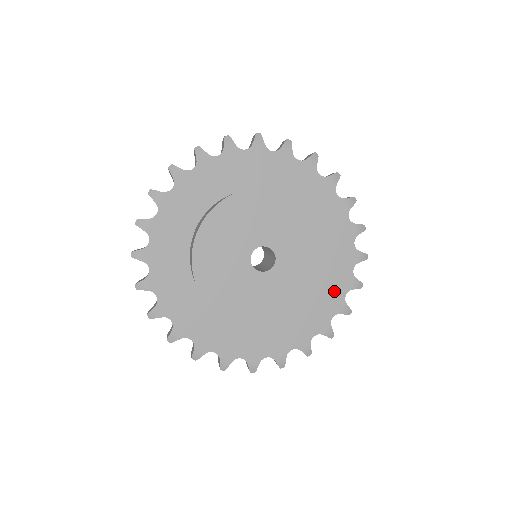
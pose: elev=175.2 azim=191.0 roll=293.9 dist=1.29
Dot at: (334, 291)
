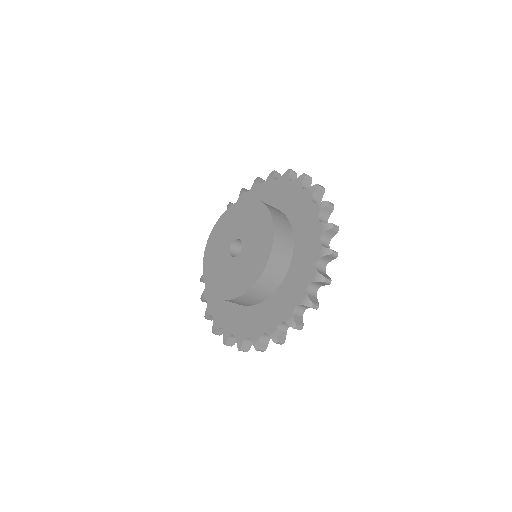
Dot at: (262, 323)
